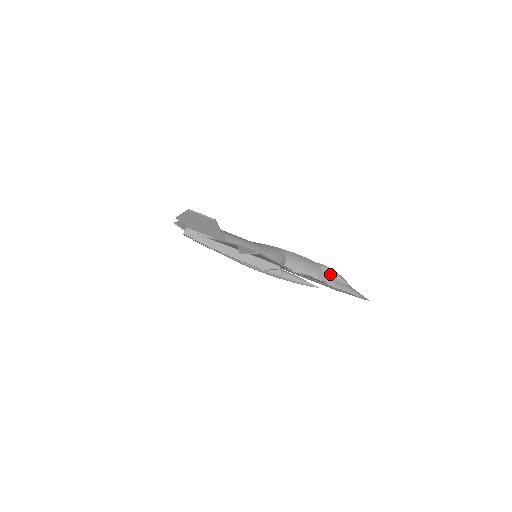
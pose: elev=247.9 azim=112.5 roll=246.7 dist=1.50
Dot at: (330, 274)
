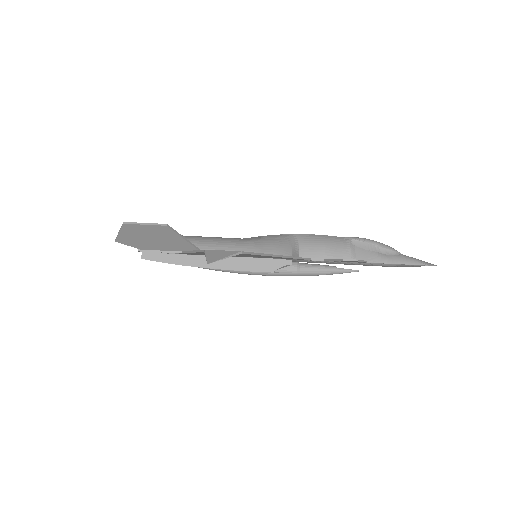
Dot at: (368, 247)
